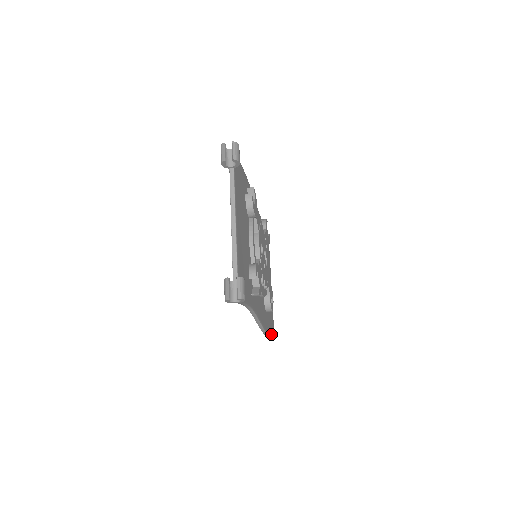
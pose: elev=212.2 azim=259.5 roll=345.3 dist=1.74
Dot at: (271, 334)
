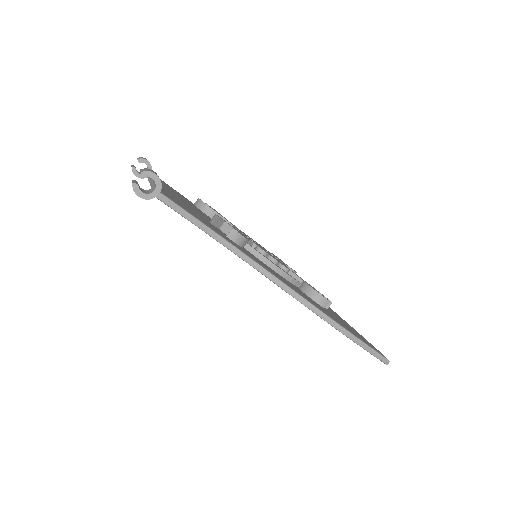
Dot at: (367, 345)
